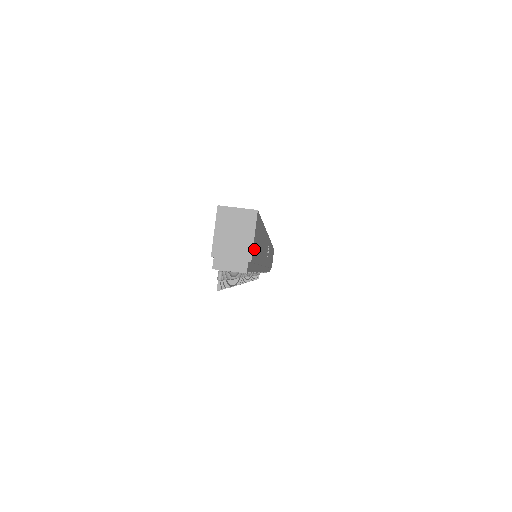
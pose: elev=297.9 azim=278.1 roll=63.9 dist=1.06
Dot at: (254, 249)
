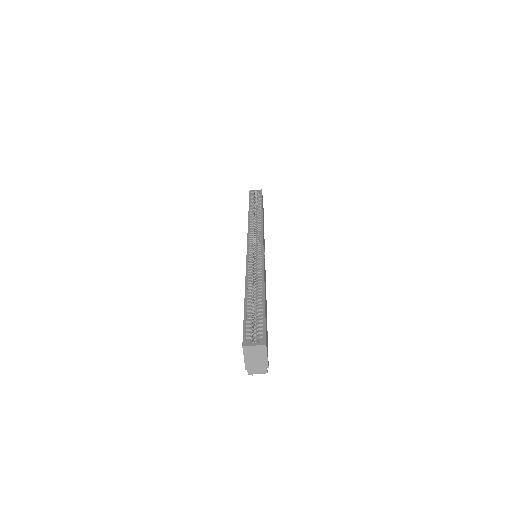
Dot at: (267, 353)
